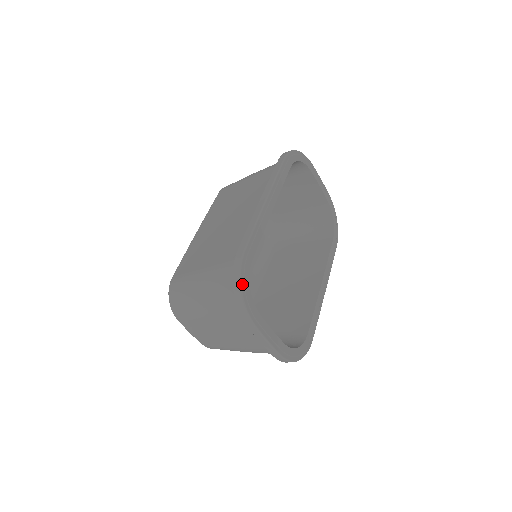
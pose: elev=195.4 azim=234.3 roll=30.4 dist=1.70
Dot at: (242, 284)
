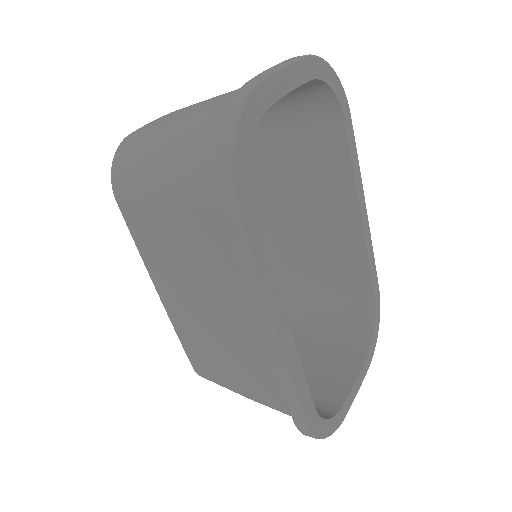
Dot at: (322, 436)
